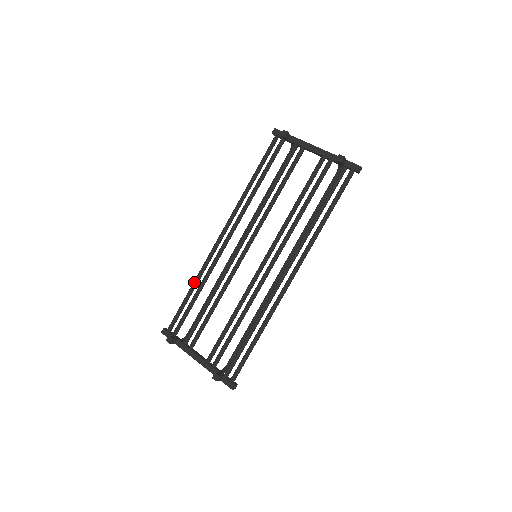
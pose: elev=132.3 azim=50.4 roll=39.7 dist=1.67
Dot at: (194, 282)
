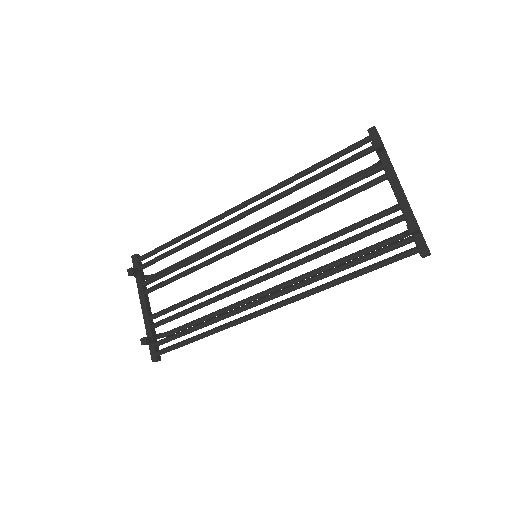
Dot at: (186, 233)
